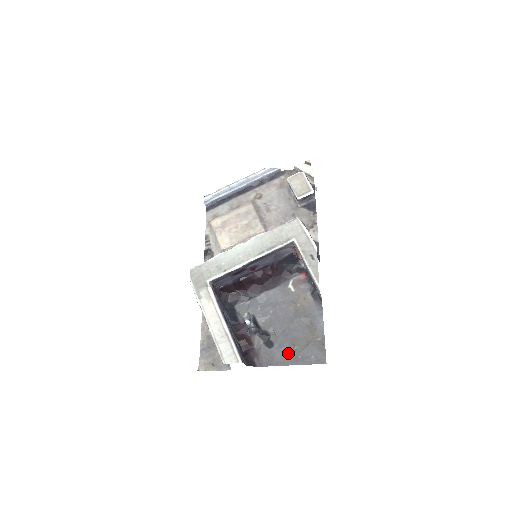
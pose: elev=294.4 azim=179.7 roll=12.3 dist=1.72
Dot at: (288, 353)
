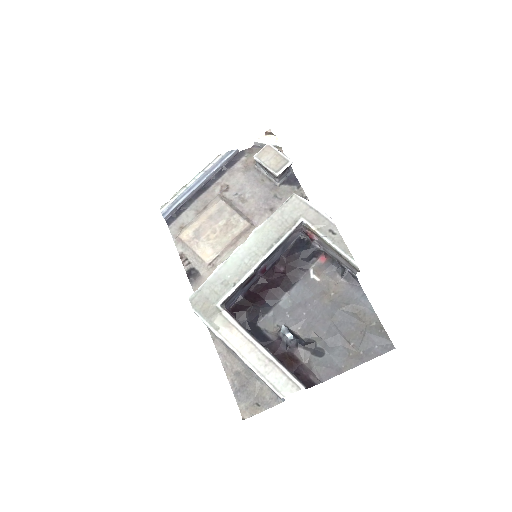
Dot at: (346, 354)
